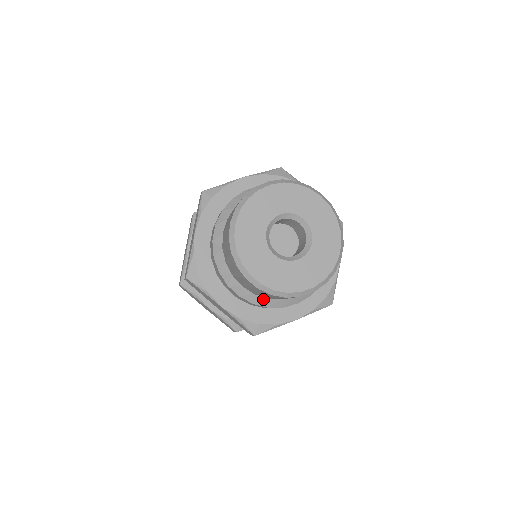
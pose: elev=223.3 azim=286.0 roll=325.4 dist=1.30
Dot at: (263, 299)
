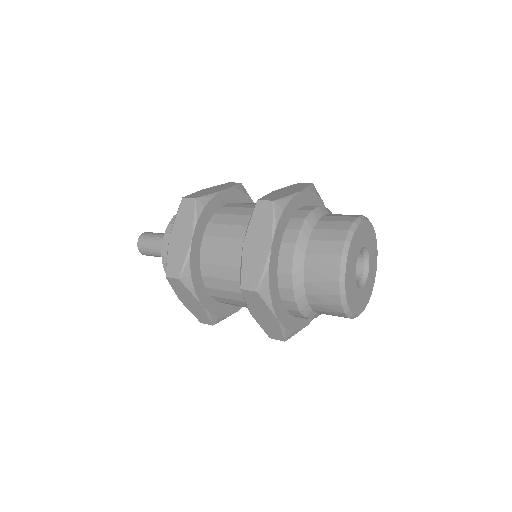
Dot at: (314, 313)
